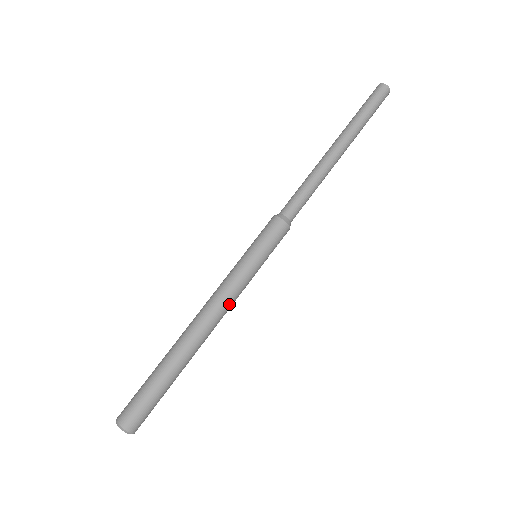
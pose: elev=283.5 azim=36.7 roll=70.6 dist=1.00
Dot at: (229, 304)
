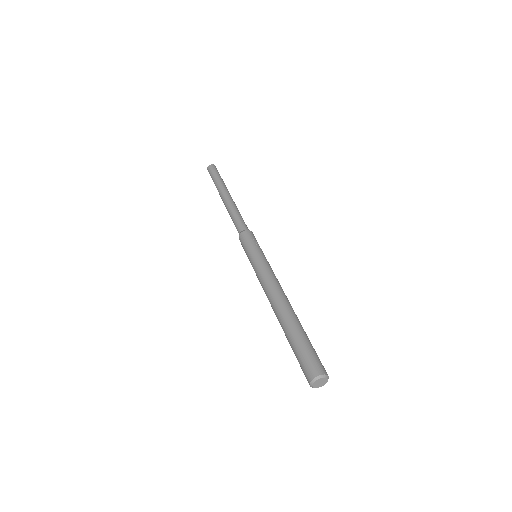
Dot at: (270, 278)
